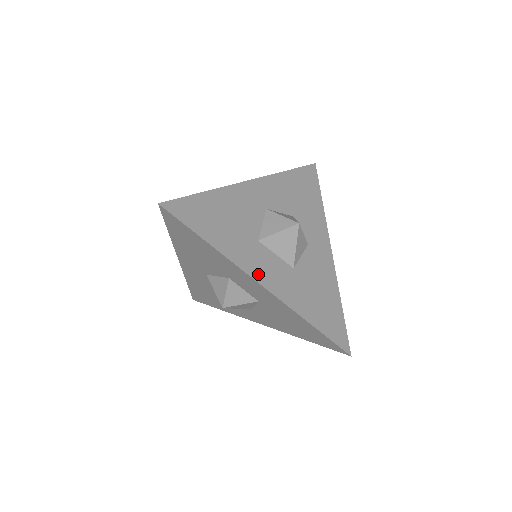
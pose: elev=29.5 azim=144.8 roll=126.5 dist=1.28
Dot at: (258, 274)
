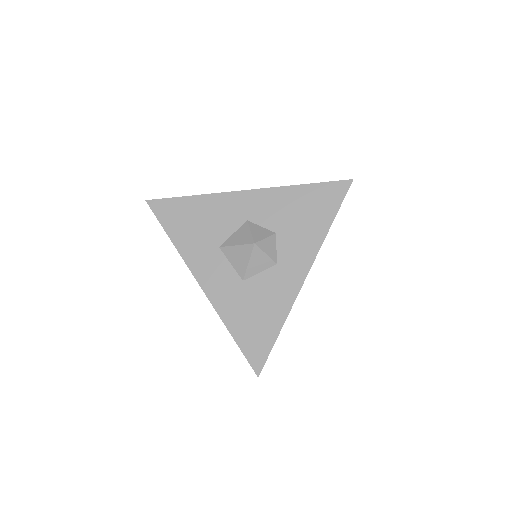
Dot at: (201, 275)
